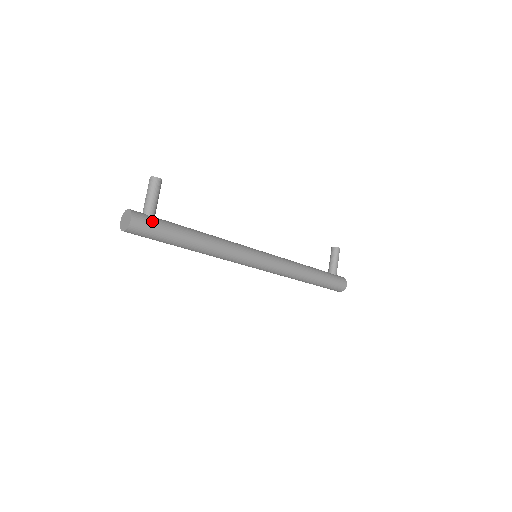
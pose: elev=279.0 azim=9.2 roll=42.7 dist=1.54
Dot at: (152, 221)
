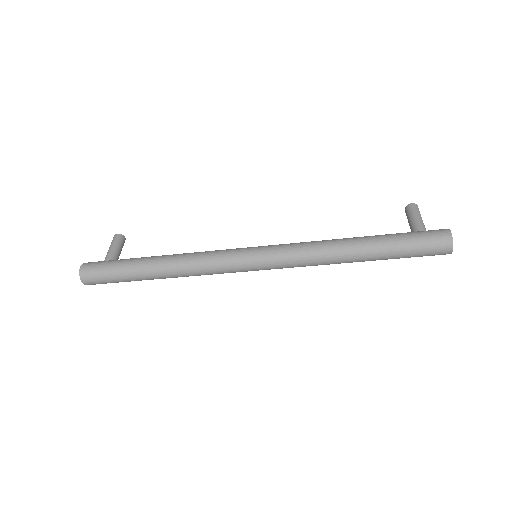
Dot at: (103, 262)
